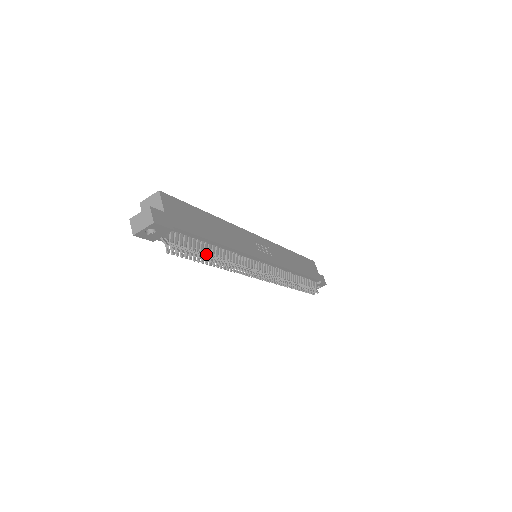
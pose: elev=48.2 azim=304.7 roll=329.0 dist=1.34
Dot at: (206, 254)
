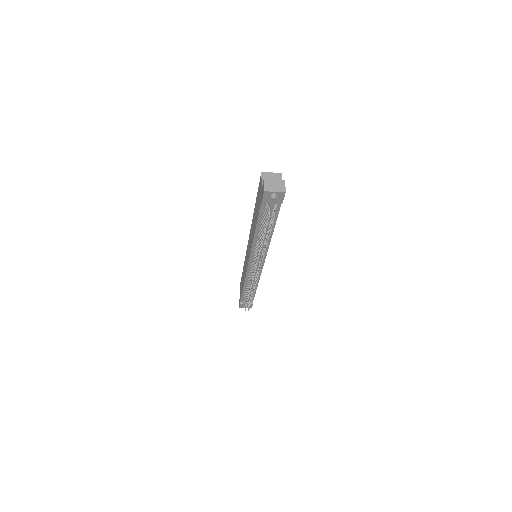
Dot at: (268, 233)
